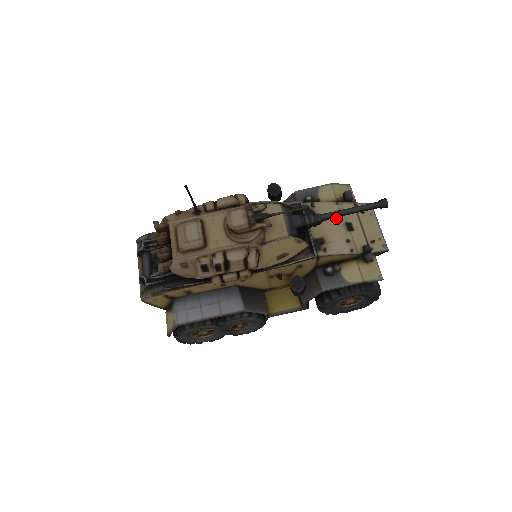
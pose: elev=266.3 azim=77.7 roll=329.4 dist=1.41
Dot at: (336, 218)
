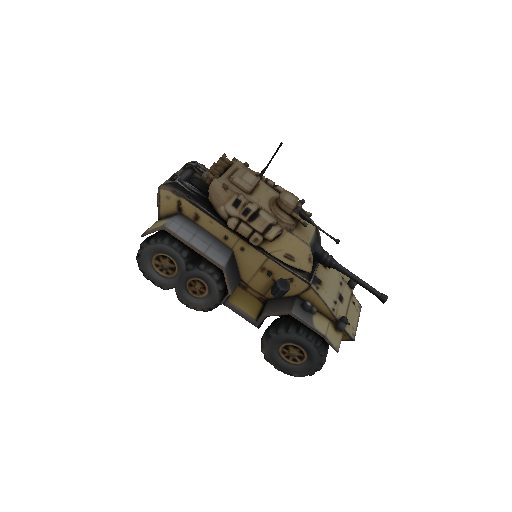
Dot at: (337, 283)
